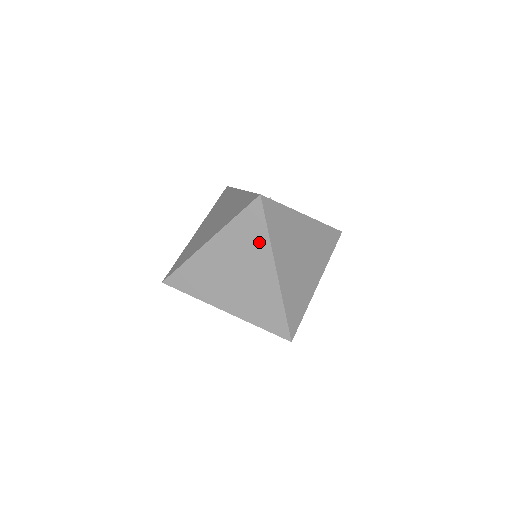
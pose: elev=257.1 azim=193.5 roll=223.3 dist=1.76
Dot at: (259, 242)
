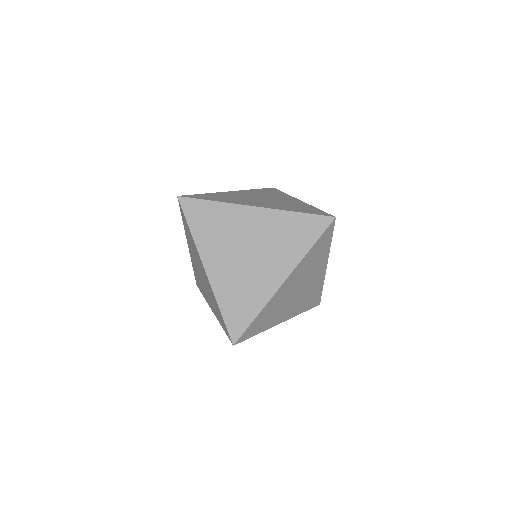
Dot at: (296, 248)
